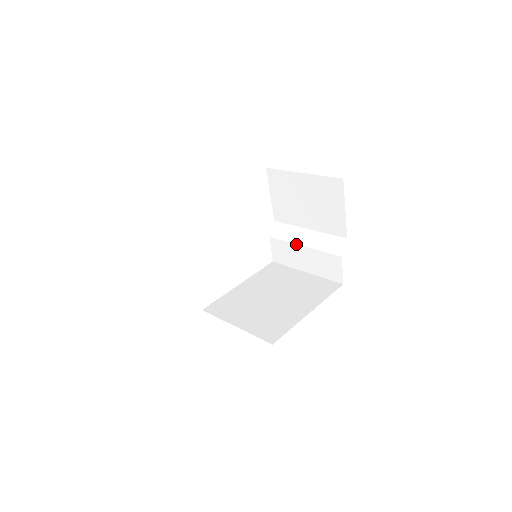
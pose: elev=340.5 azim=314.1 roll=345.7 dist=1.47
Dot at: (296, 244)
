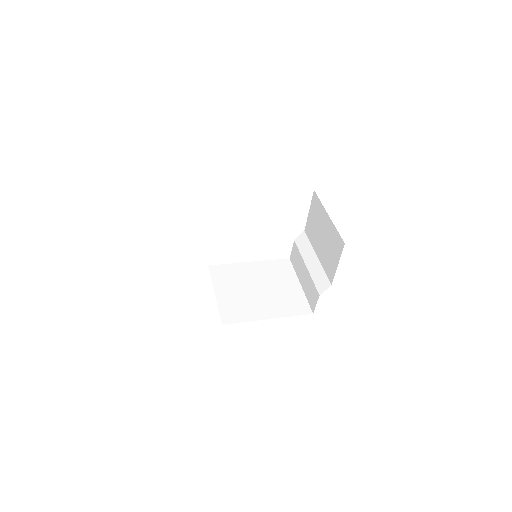
Dot at: (304, 261)
